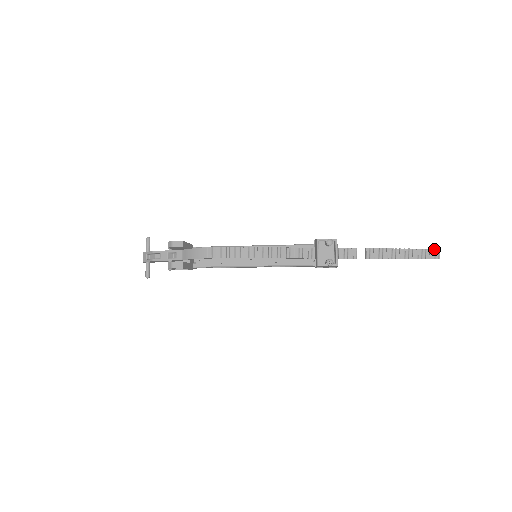
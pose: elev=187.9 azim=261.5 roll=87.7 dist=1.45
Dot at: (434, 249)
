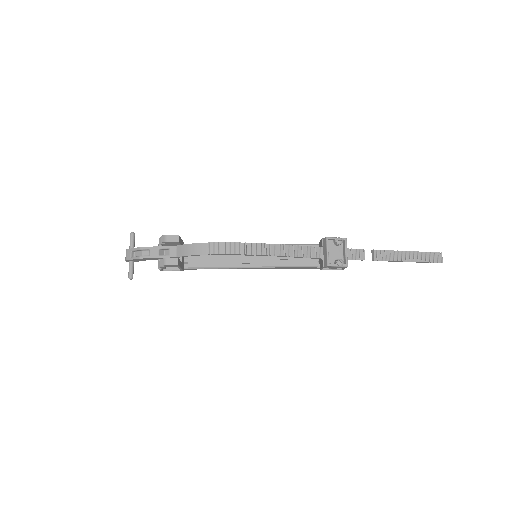
Dot at: (437, 253)
